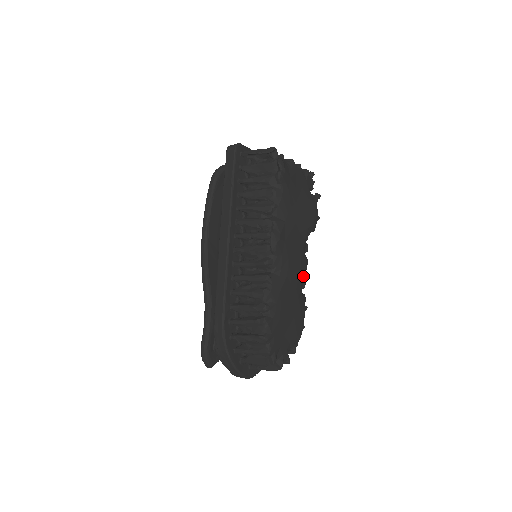
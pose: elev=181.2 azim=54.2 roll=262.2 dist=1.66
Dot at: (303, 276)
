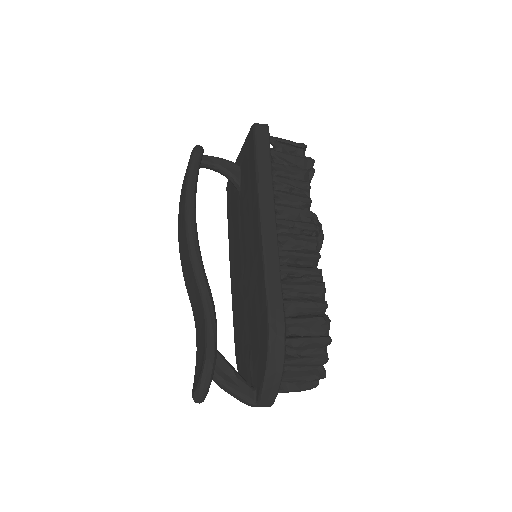
Dot at: occluded
